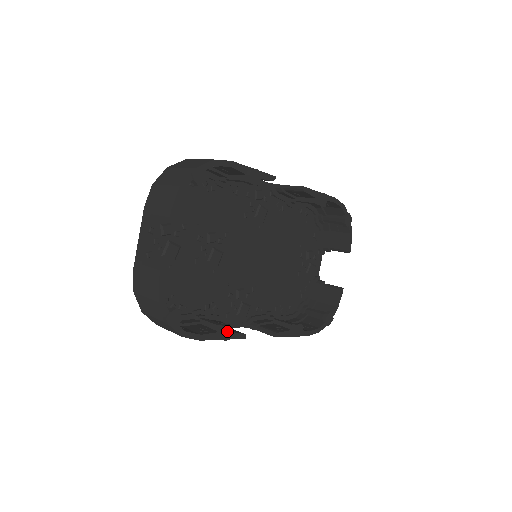
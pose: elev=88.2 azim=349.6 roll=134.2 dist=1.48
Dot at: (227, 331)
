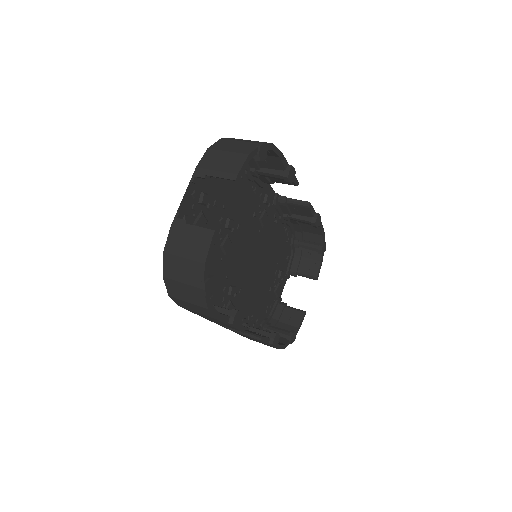
Dot at: (238, 317)
